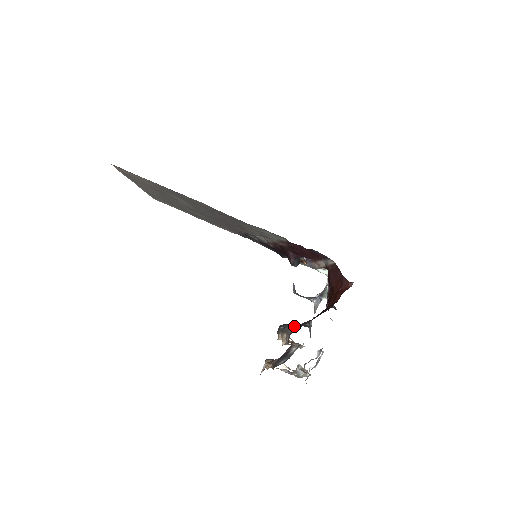
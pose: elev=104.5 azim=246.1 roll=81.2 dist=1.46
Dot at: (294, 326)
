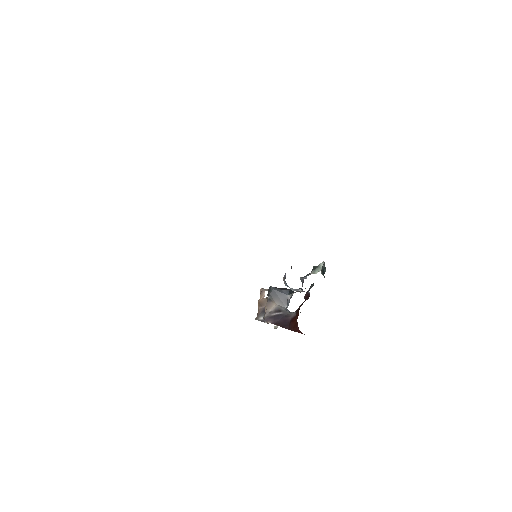
Dot at: (275, 303)
